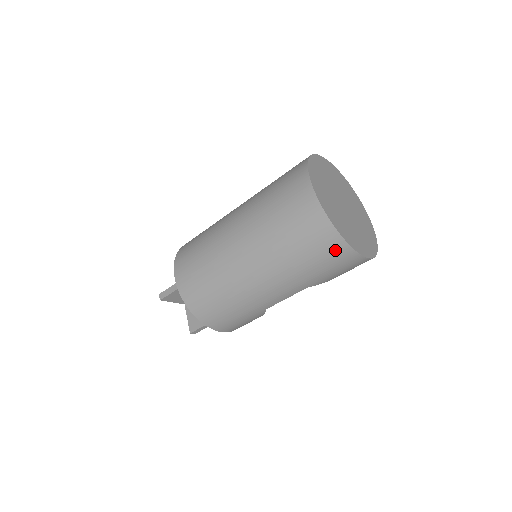
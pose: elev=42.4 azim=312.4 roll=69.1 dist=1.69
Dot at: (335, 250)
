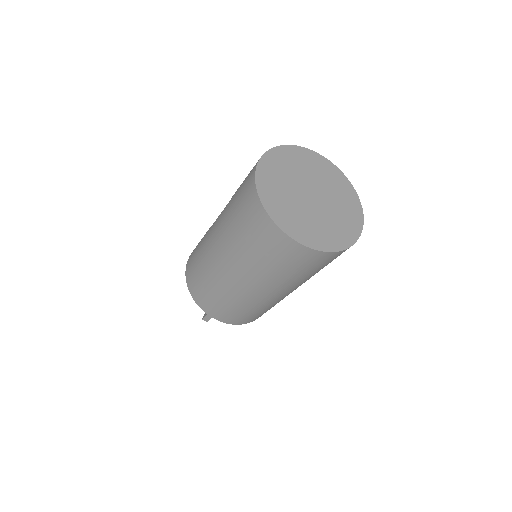
Dot at: occluded
